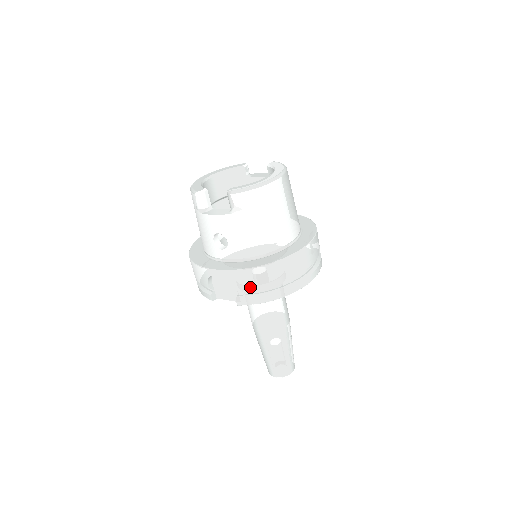
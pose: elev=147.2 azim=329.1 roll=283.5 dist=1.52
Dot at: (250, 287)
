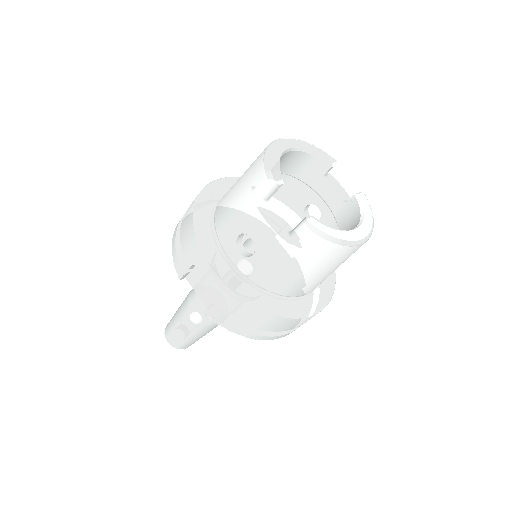
Dot at: (233, 314)
